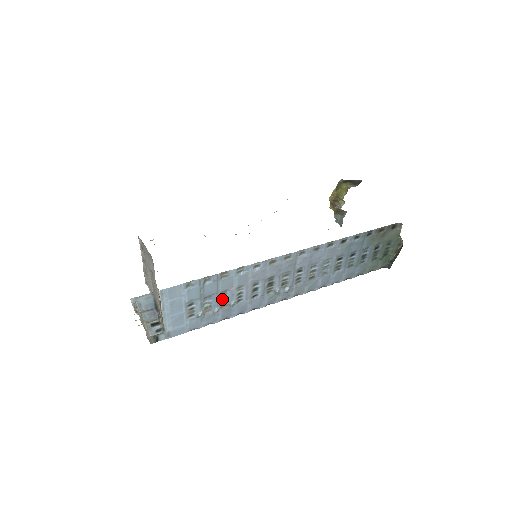
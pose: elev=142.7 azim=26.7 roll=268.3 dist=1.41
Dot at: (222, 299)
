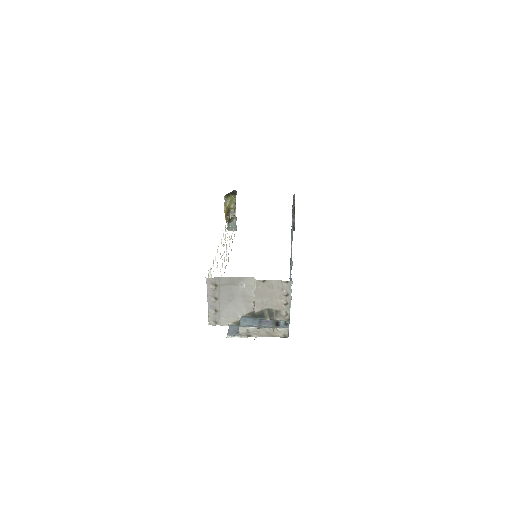
Dot at: occluded
